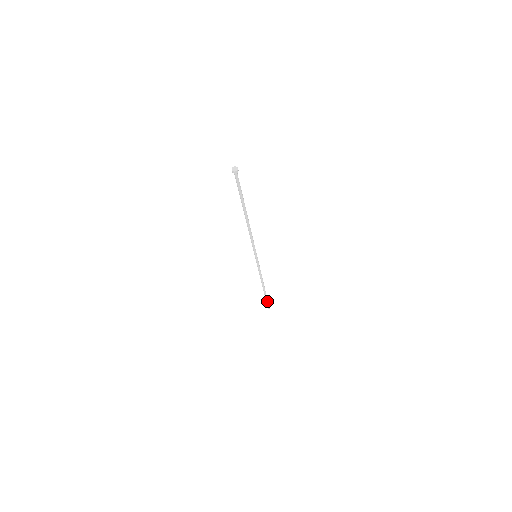
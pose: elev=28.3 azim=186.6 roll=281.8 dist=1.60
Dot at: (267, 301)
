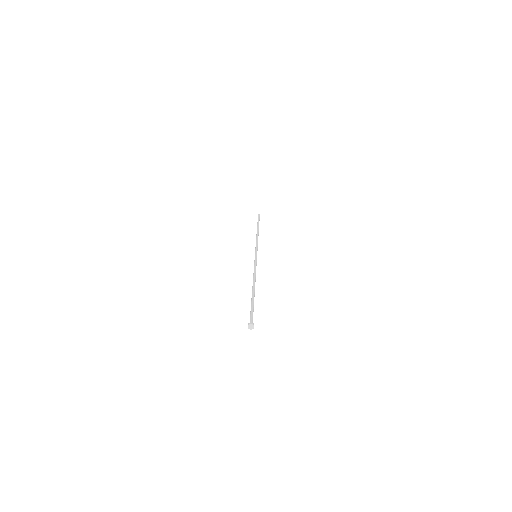
Dot at: occluded
